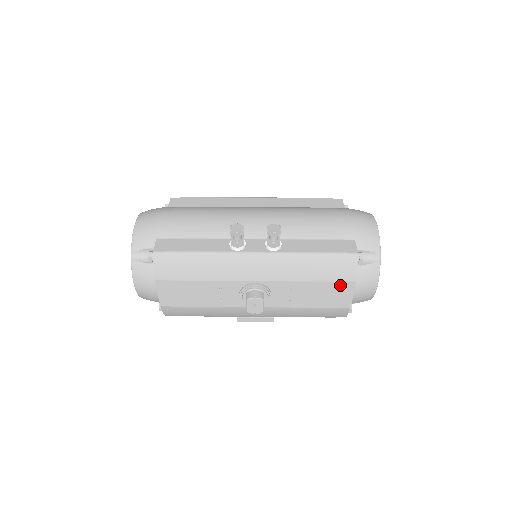
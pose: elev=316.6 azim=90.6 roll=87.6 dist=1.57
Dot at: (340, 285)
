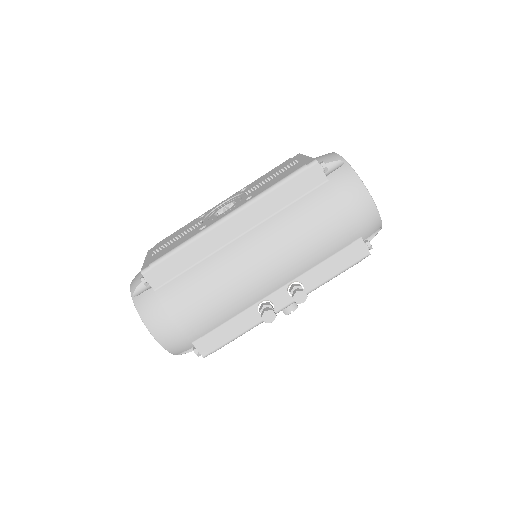
Dot at: occluded
